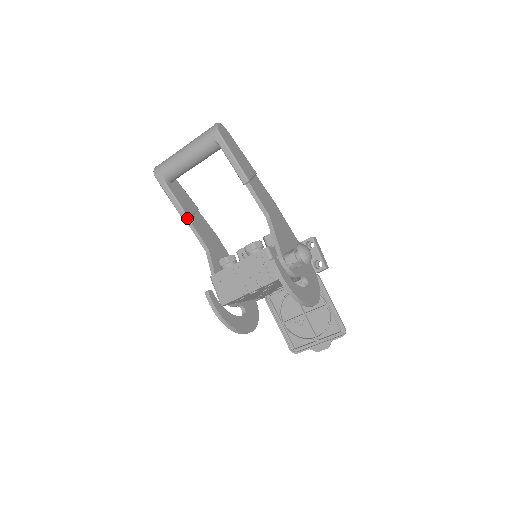
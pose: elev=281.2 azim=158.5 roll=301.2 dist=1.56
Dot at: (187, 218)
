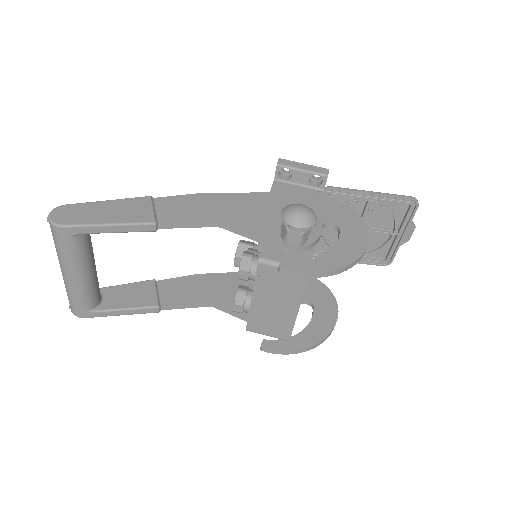
Dot at: (157, 308)
